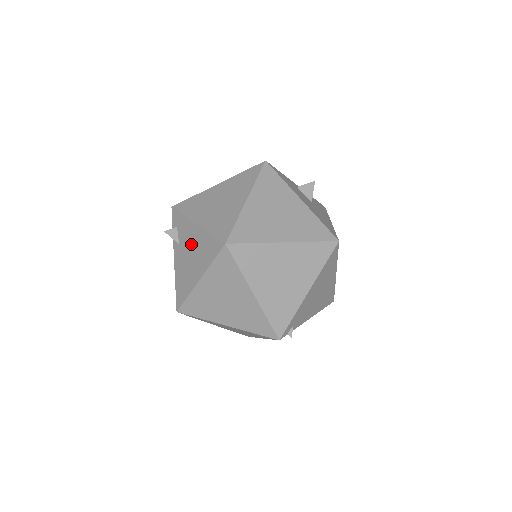
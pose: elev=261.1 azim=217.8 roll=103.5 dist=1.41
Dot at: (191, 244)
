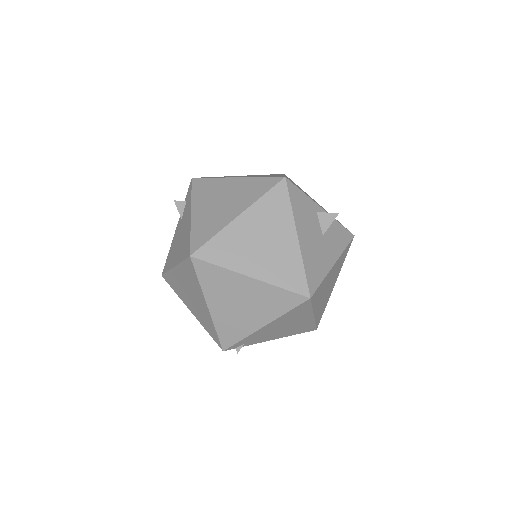
Dot at: (183, 229)
